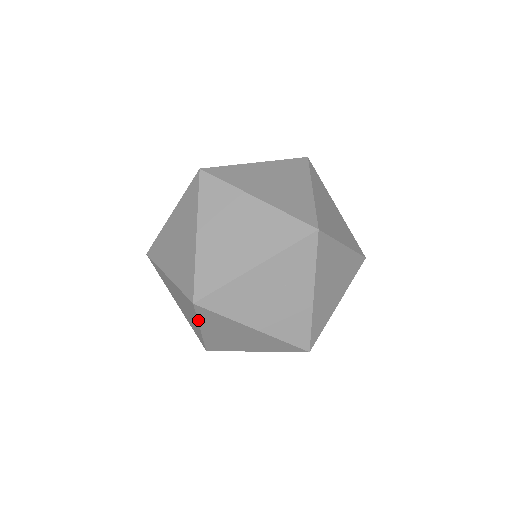
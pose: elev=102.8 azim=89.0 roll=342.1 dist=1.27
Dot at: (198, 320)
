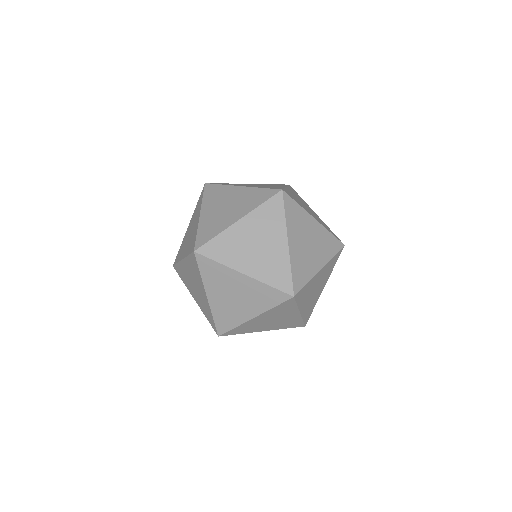
Dot at: (187, 256)
